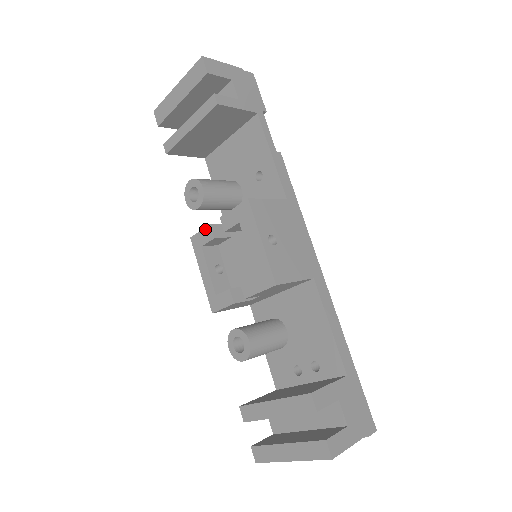
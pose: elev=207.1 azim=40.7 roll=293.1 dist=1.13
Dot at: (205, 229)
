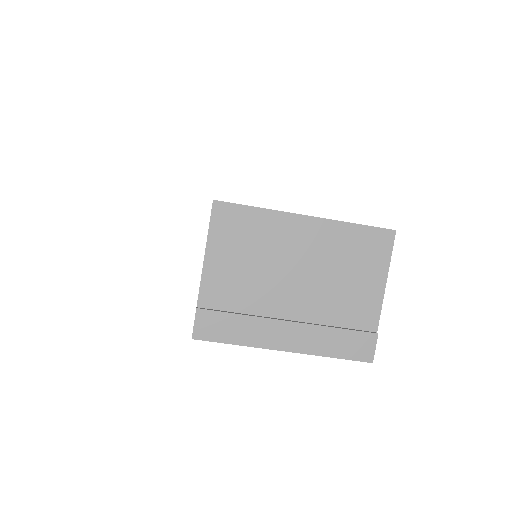
Dot at: occluded
